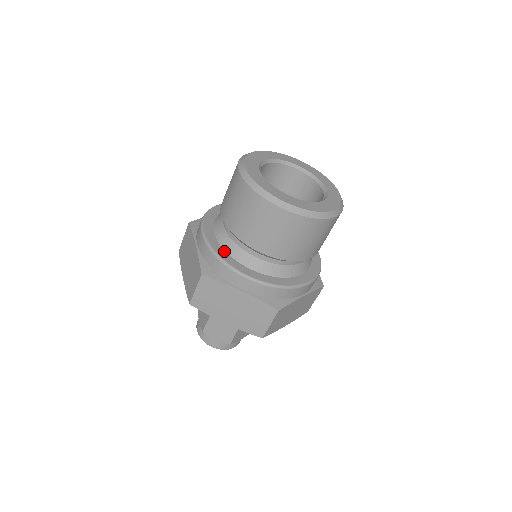
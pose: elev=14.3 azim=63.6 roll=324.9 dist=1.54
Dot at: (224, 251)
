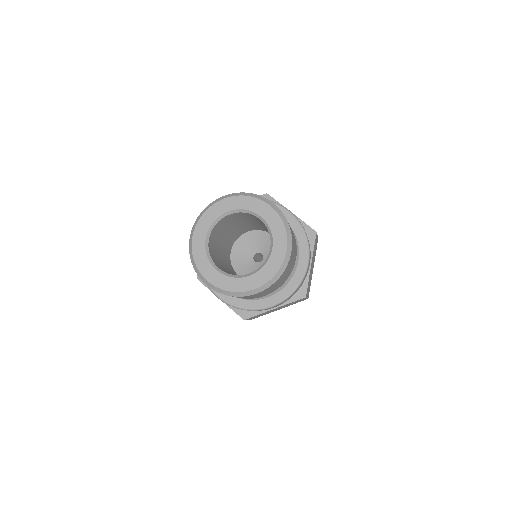
Dot at: occluded
